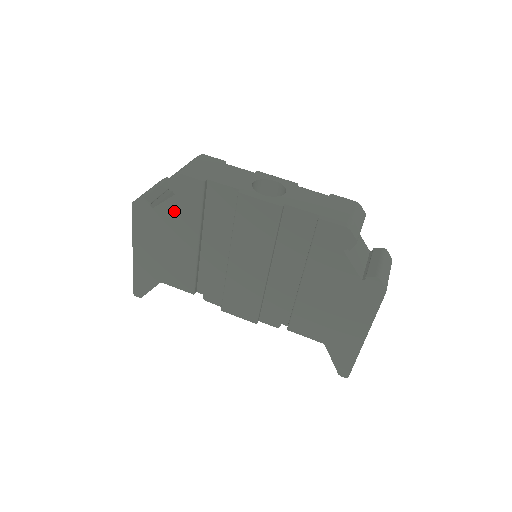
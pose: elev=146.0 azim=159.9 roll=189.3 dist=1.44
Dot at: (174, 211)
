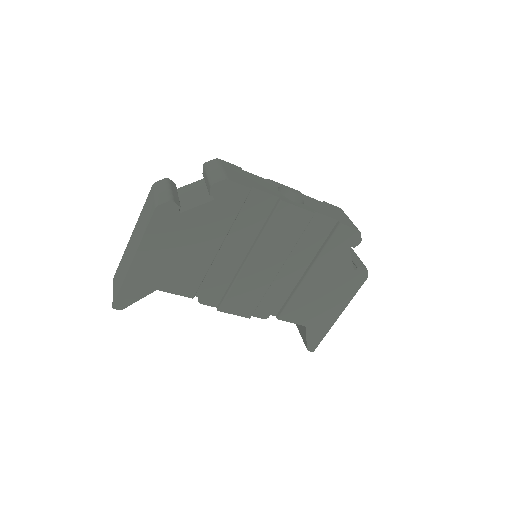
Dot at: (206, 216)
